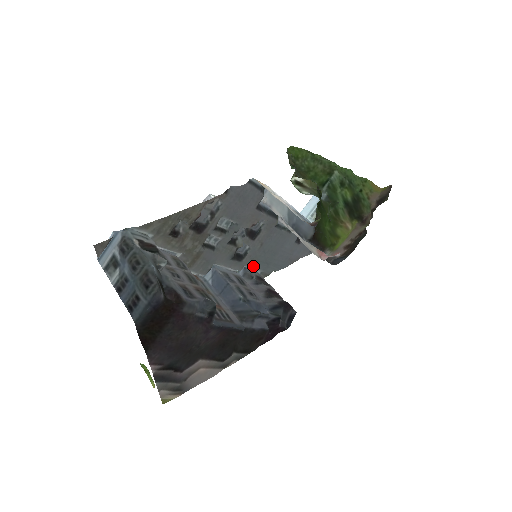
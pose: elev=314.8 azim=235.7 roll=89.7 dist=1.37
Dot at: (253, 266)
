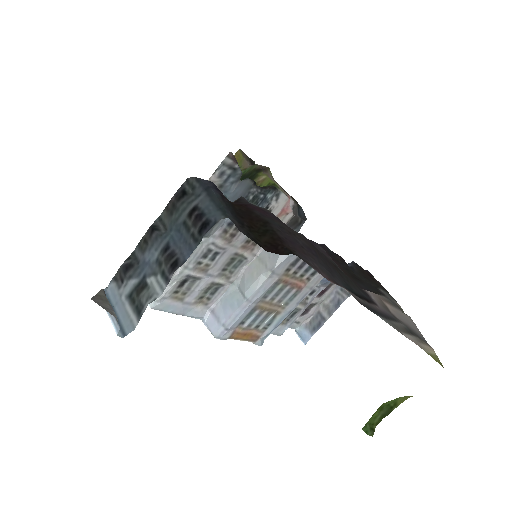
Dot at: occluded
